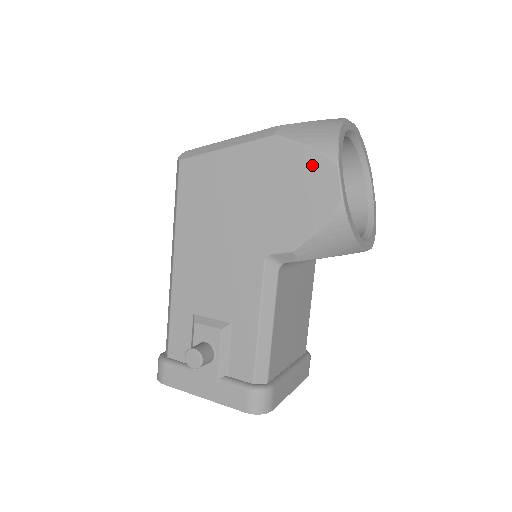
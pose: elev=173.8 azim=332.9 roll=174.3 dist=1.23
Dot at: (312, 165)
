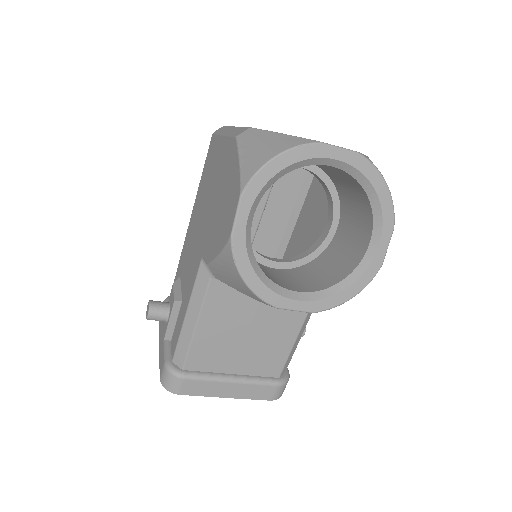
Dot at: (234, 184)
